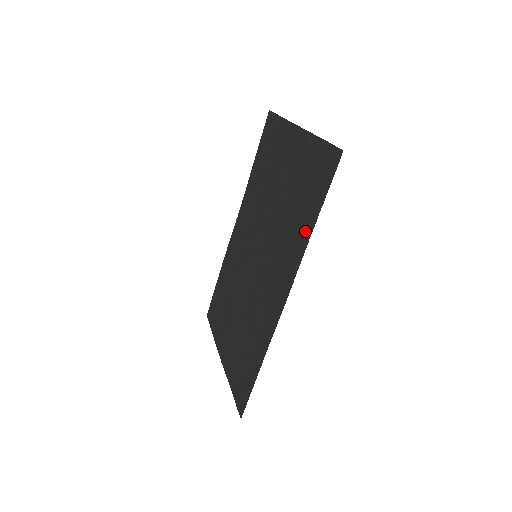
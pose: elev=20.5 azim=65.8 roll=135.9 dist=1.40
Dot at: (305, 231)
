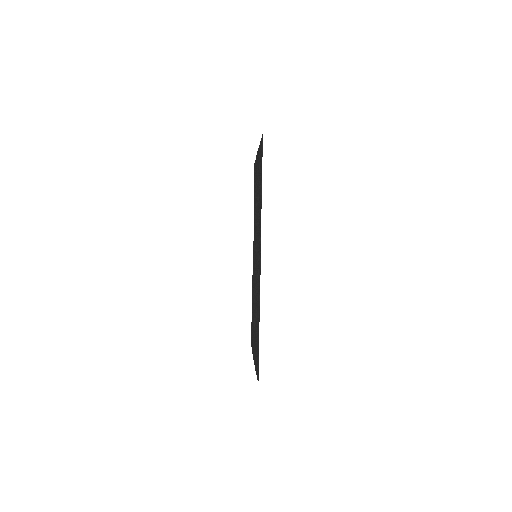
Dot at: (260, 200)
